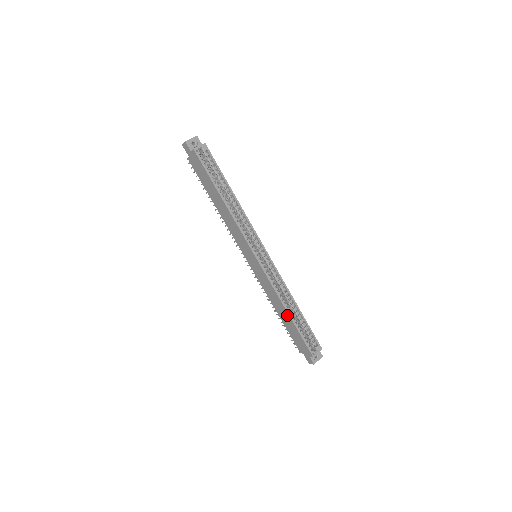
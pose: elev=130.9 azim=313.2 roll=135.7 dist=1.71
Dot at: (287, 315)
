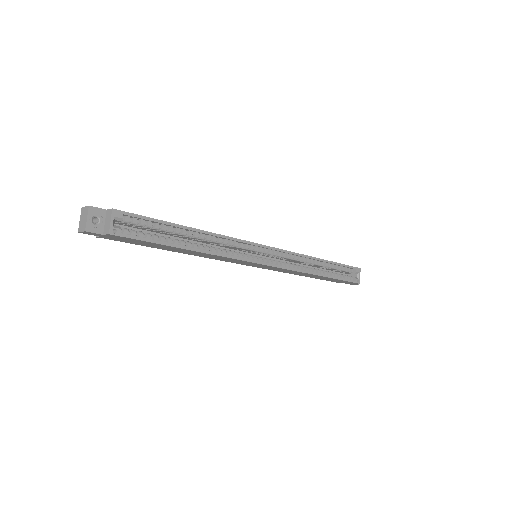
Dot at: occluded
